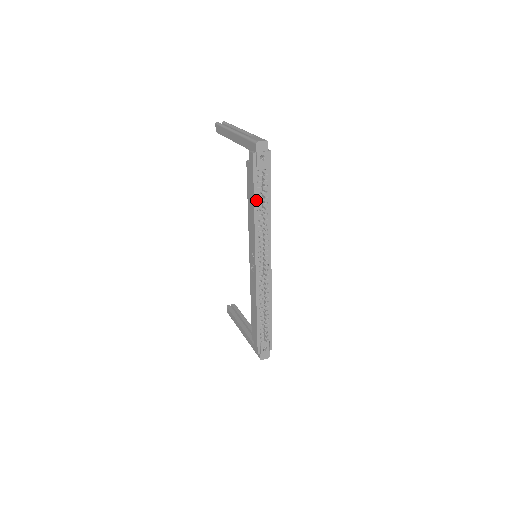
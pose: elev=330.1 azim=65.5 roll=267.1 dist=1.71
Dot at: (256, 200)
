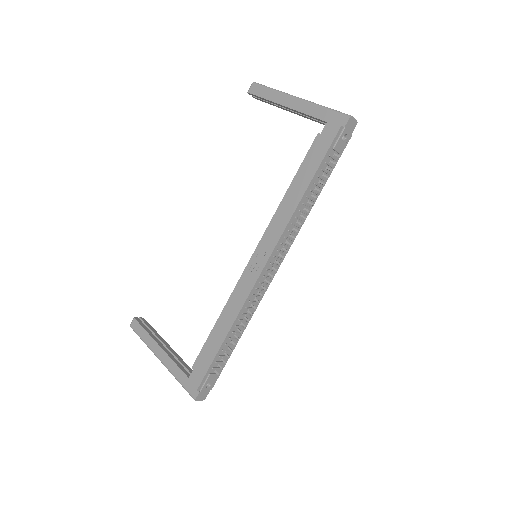
Dot at: (312, 183)
